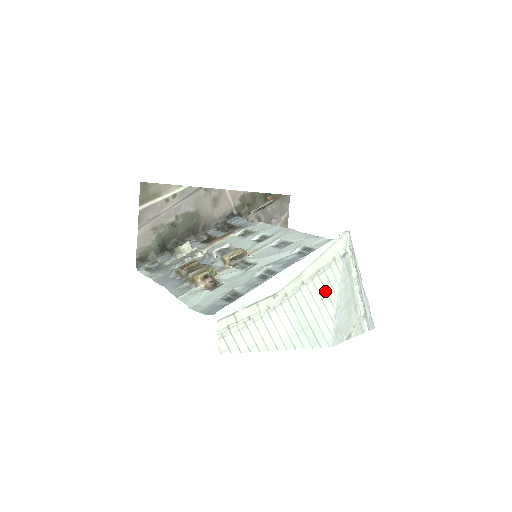
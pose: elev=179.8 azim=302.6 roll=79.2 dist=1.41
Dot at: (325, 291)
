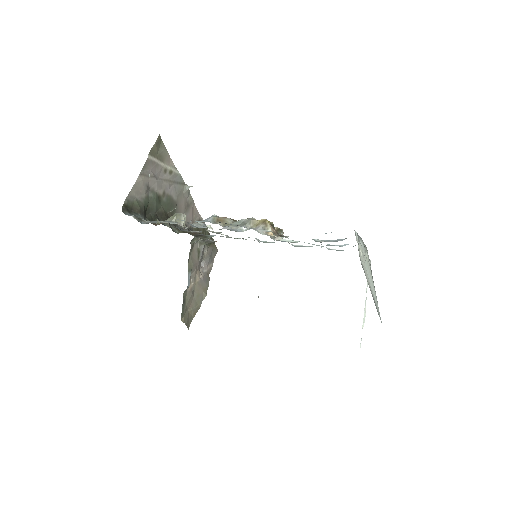
Dot at: occluded
